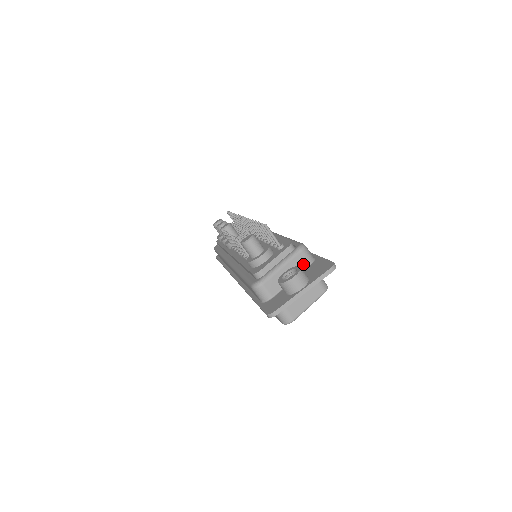
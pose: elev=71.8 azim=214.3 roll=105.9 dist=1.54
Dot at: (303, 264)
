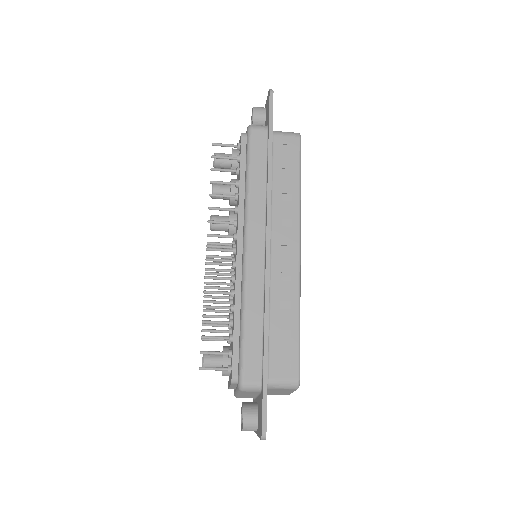
Dot at: (254, 393)
